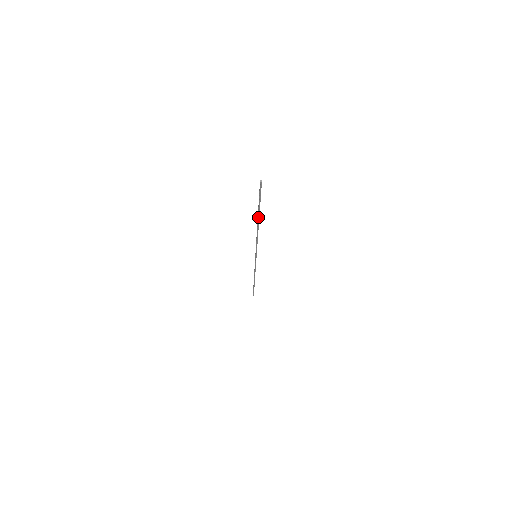
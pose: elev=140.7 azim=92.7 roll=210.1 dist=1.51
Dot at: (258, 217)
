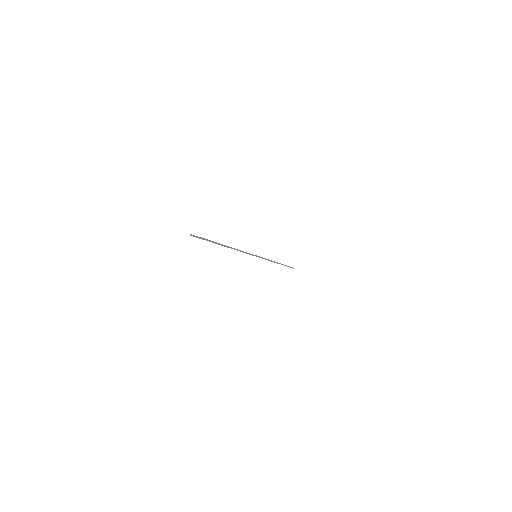
Dot at: (221, 245)
